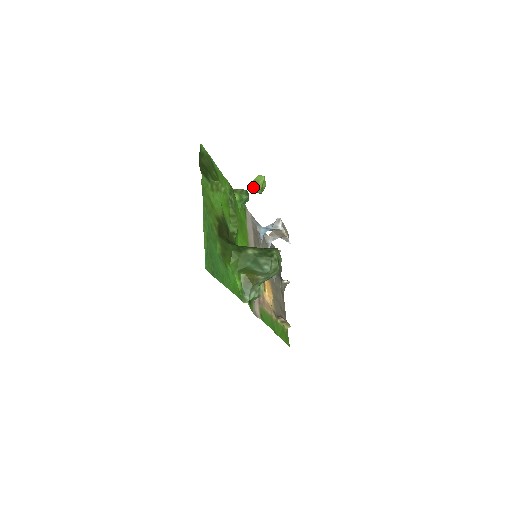
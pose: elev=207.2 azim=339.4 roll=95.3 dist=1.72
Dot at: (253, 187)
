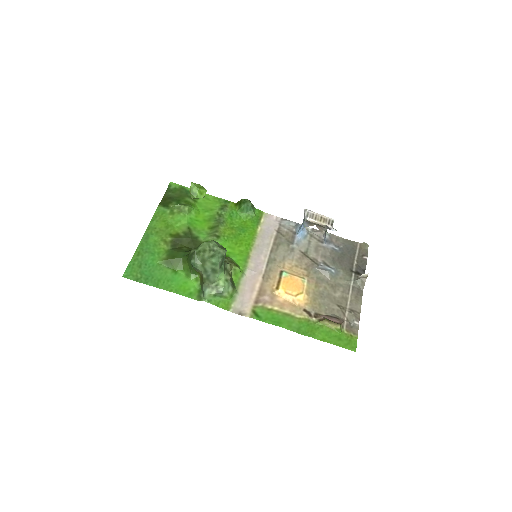
Dot at: occluded
